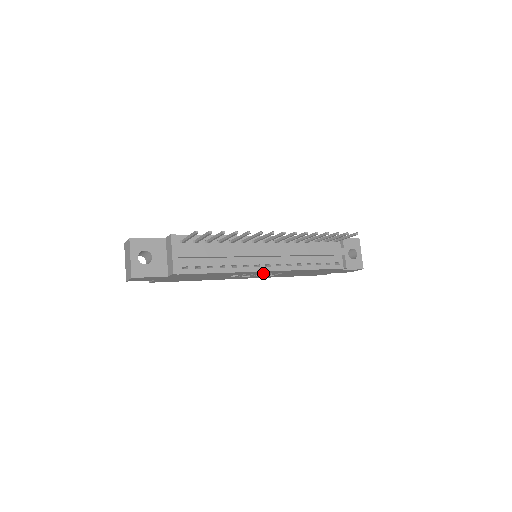
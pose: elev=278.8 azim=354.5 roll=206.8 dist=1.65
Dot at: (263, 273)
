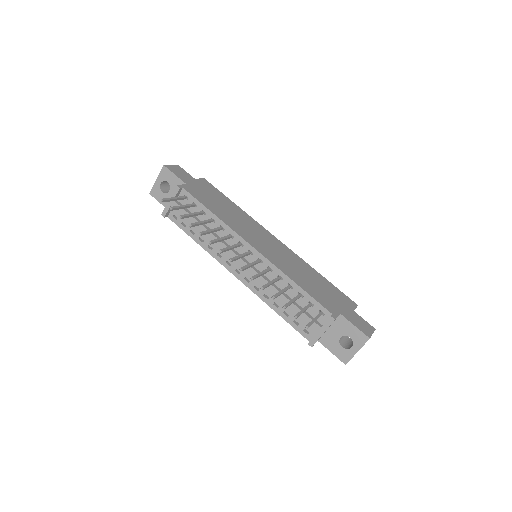
Dot at: occluded
